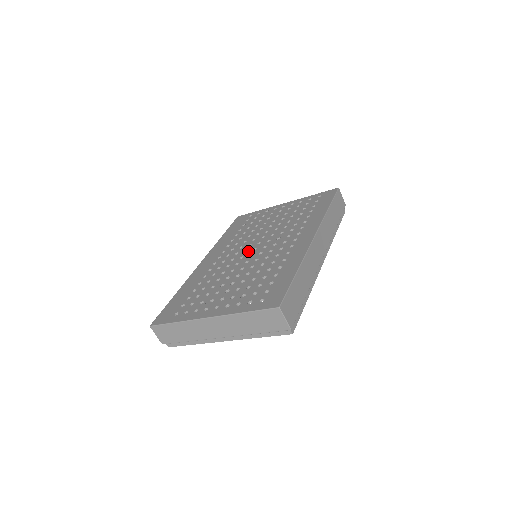
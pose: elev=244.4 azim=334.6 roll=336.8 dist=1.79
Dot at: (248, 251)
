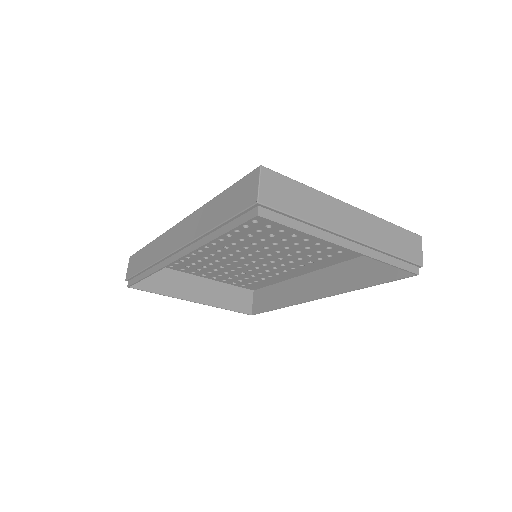
Dot at: occluded
